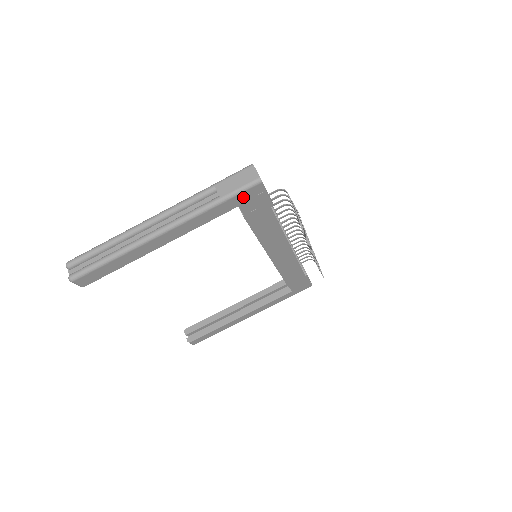
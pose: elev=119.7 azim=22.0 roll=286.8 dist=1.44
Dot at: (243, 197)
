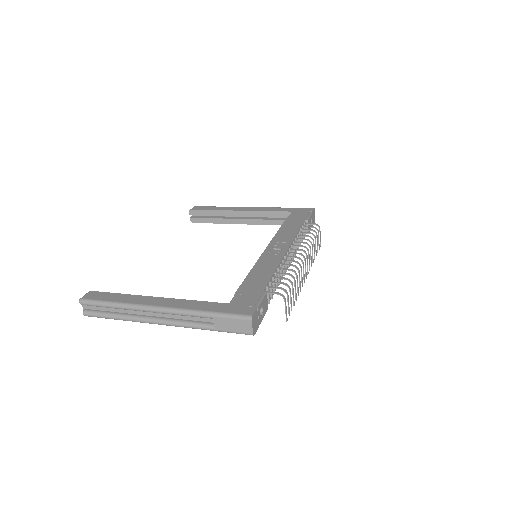
Dot at: occluded
